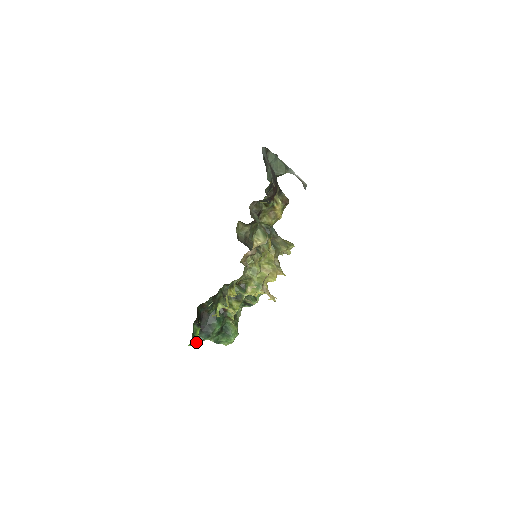
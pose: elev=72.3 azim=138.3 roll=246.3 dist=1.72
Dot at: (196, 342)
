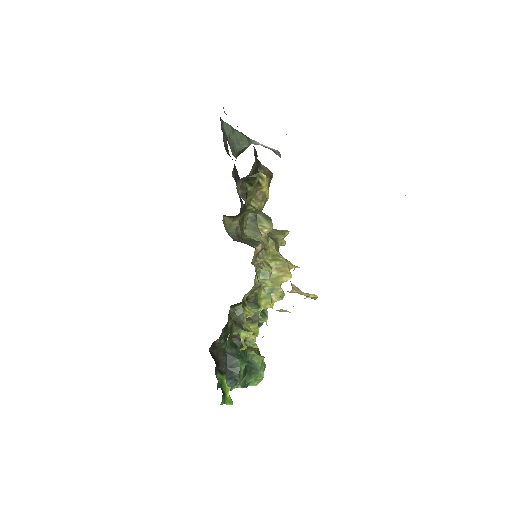
Dot at: (227, 396)
